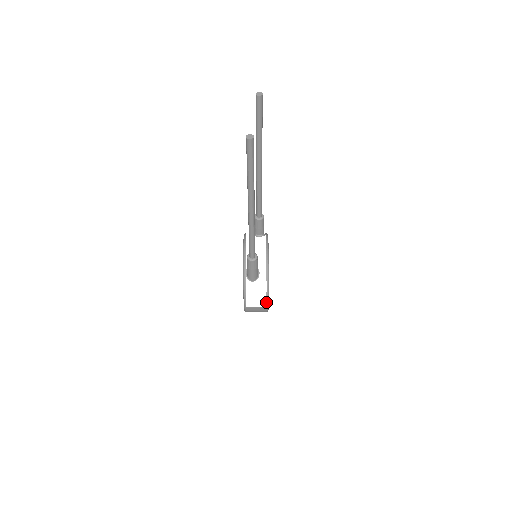
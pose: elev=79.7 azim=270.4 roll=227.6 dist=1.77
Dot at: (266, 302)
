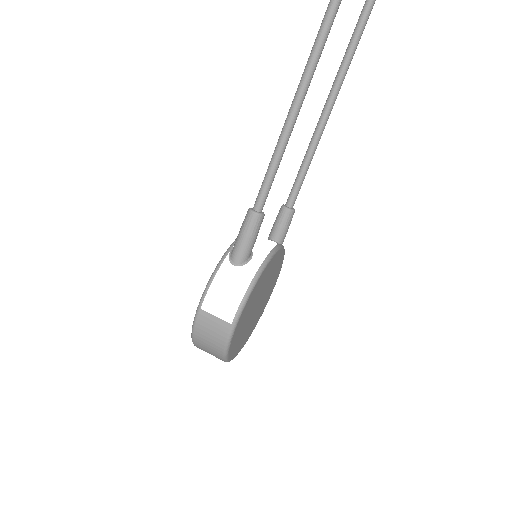
Dot at: (236, 312)
